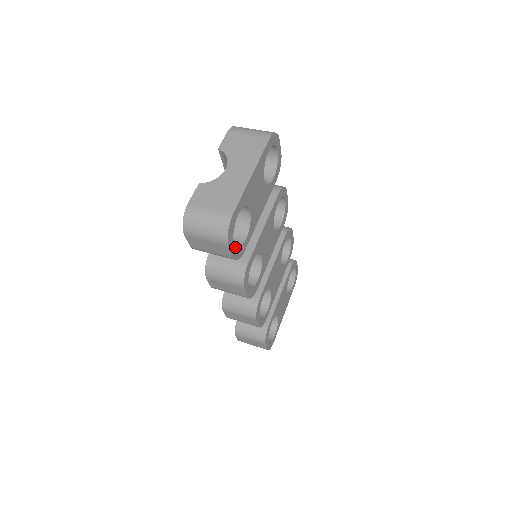
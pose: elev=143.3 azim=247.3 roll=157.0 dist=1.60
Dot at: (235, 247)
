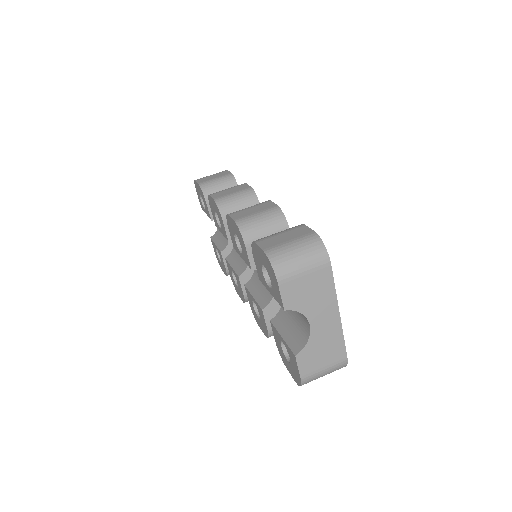
Dot at: occluded
